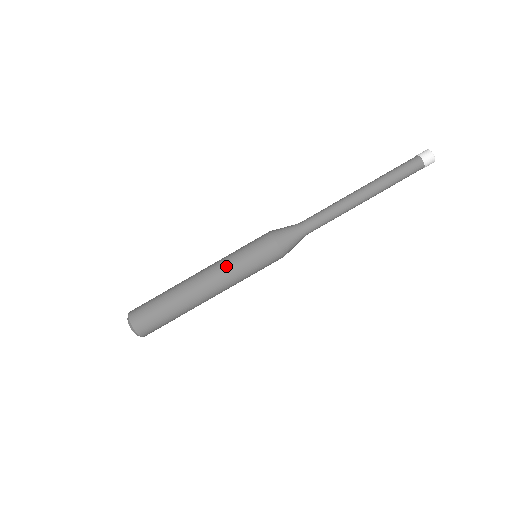
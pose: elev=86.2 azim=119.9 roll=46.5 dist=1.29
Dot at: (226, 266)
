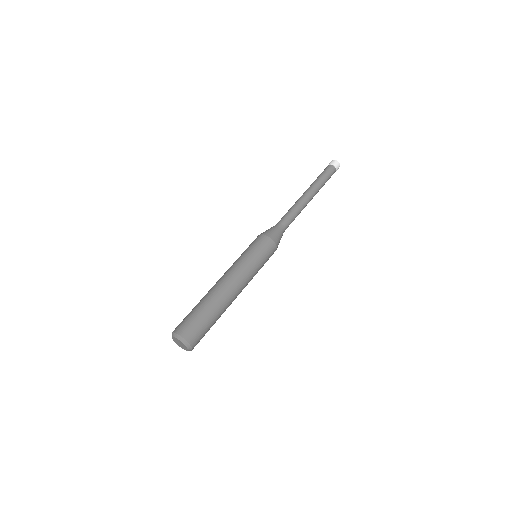
Dot at: (243, 267)
